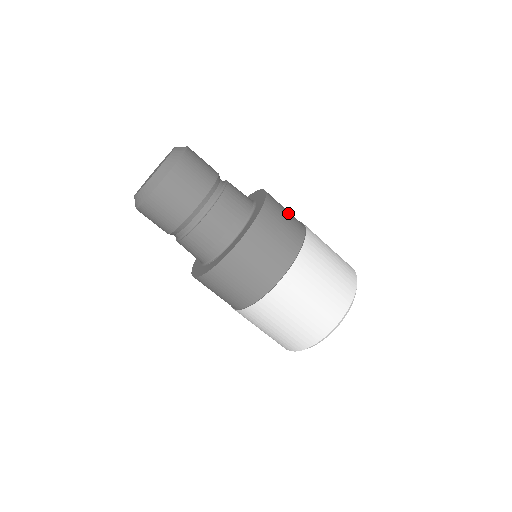
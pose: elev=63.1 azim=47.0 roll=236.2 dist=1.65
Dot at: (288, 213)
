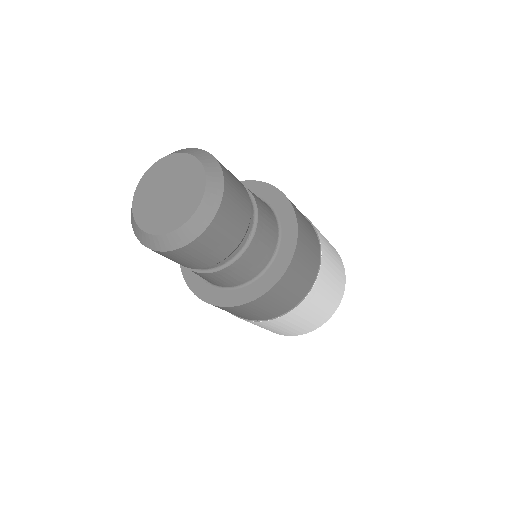
Dot at: (309, 261)
